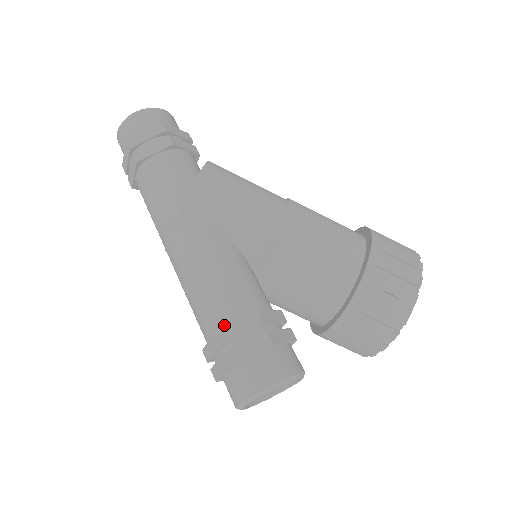
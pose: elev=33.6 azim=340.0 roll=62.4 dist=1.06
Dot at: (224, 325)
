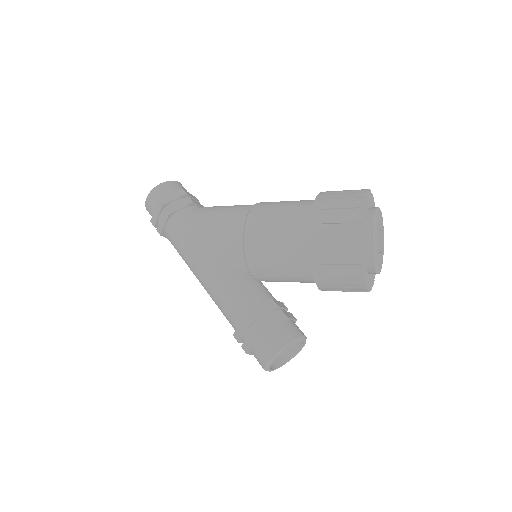
Dot at: (236, 328)
